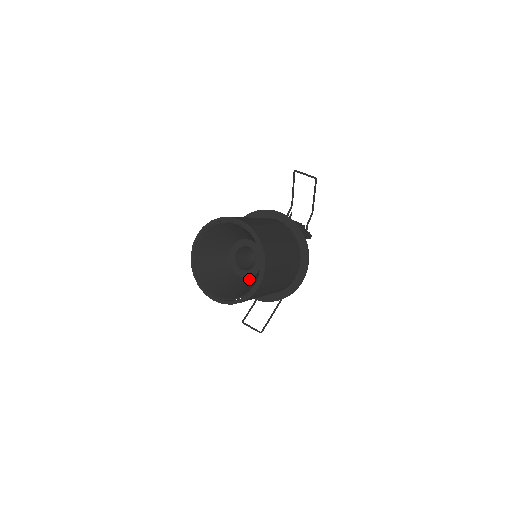
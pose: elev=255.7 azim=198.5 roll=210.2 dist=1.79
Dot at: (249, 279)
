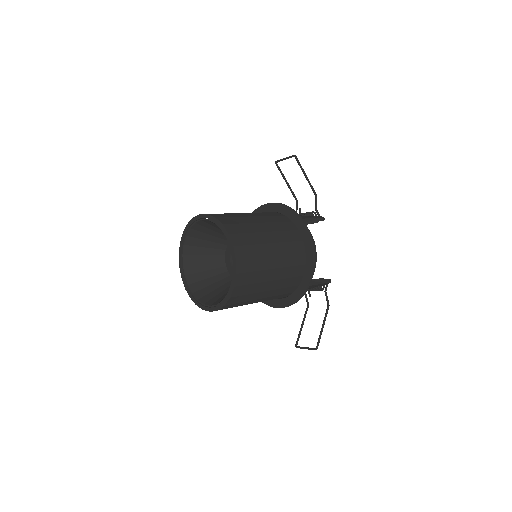
Dot at: occluded
